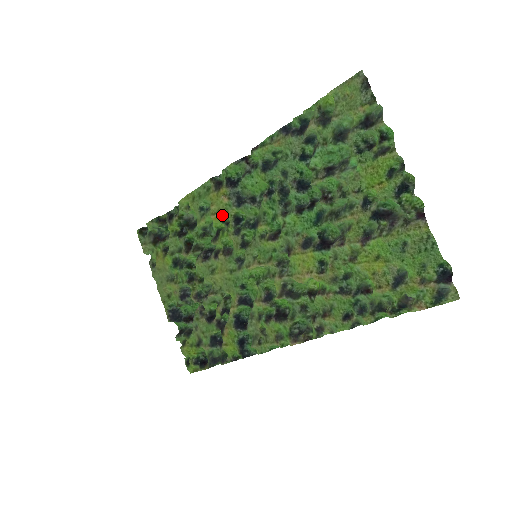
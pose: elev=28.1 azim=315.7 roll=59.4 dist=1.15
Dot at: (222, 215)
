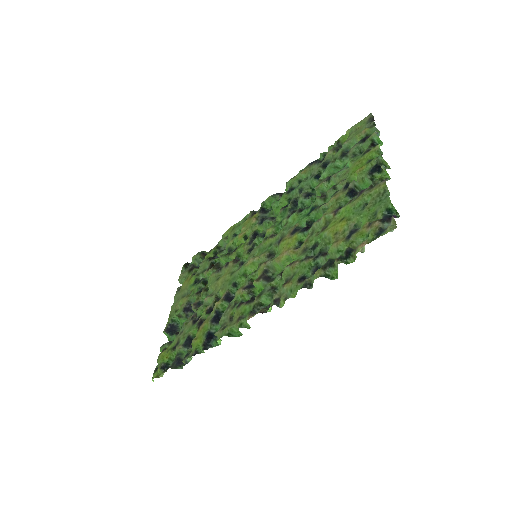
Dot at: (247, 233)
